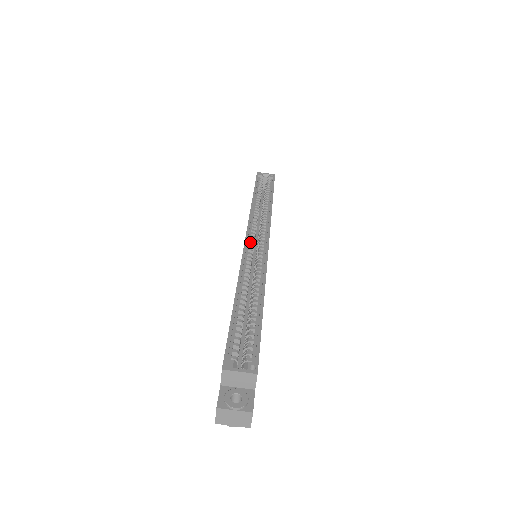
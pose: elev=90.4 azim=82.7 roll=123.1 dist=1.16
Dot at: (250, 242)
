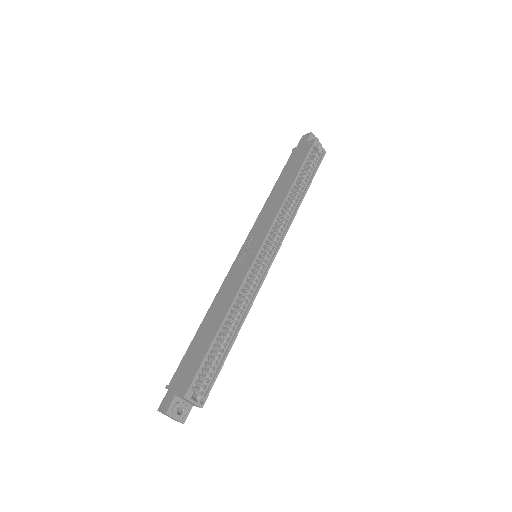
Dot at: (261, 253)
